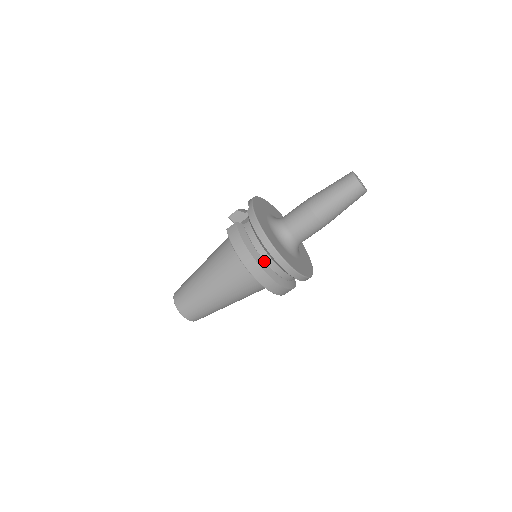
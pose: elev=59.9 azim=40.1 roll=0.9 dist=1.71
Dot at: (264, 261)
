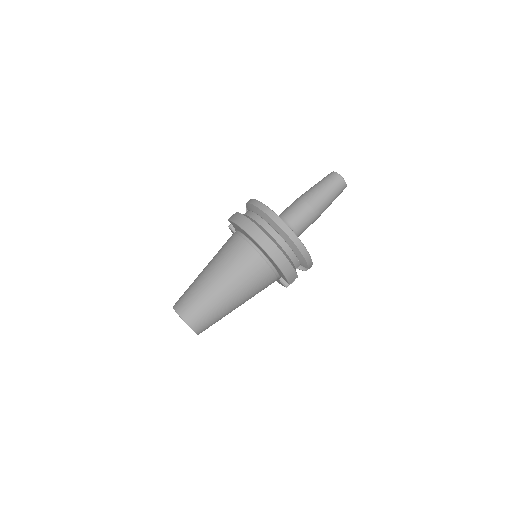
Dot at: (264, 229)
